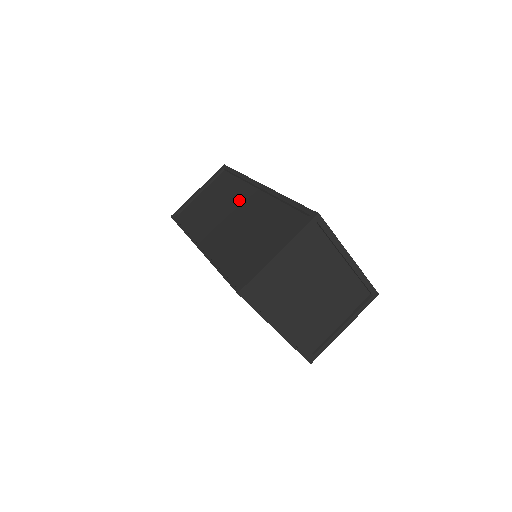
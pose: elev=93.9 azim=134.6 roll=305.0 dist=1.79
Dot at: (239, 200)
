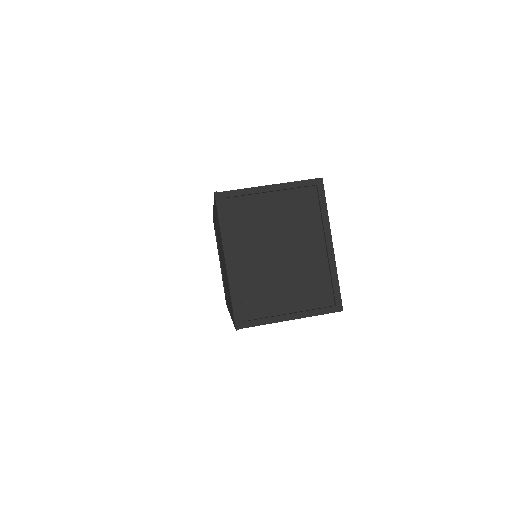
Dot at: occluded
